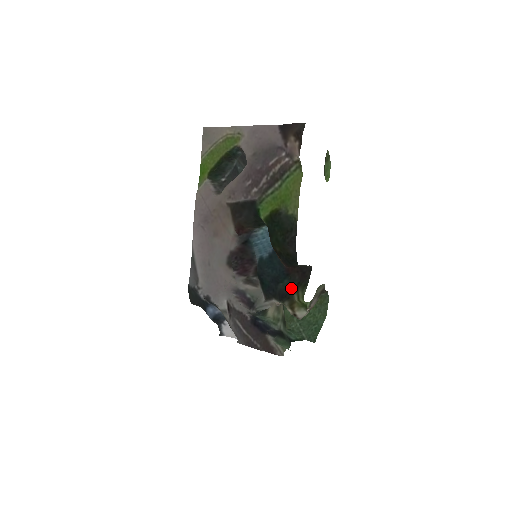
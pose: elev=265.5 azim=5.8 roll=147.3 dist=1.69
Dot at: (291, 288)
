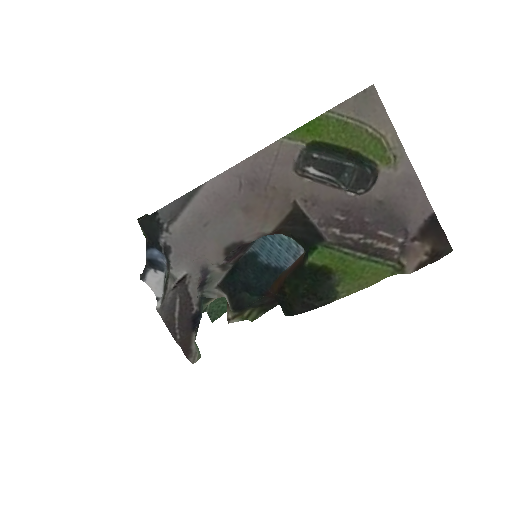
Dot at: (253, 305)
